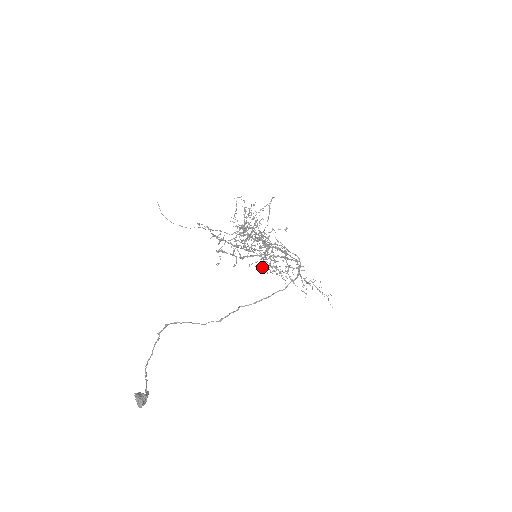
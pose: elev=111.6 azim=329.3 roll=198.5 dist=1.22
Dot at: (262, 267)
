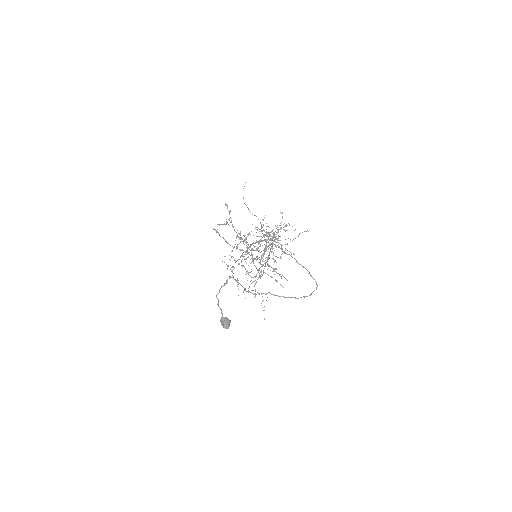
Dot at: (230, 260)
